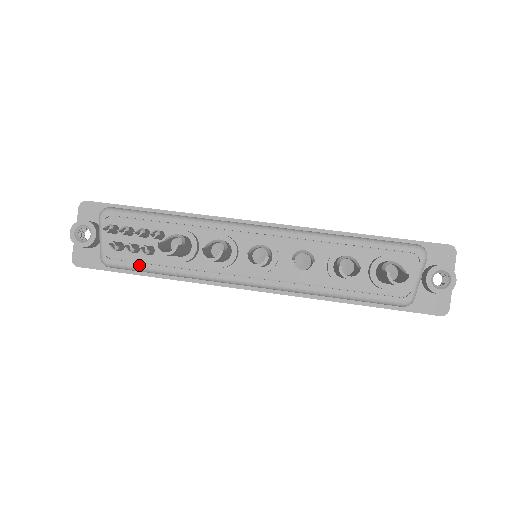
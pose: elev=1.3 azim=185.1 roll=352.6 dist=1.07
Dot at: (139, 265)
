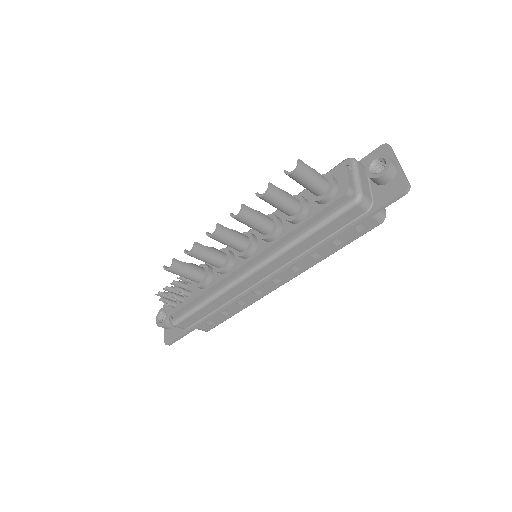
Dot at: (188, 310)
